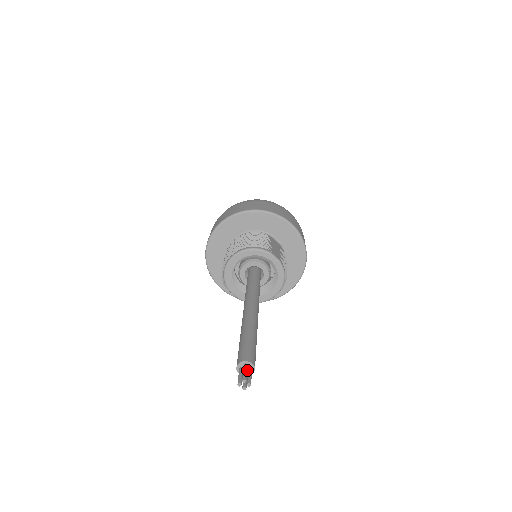
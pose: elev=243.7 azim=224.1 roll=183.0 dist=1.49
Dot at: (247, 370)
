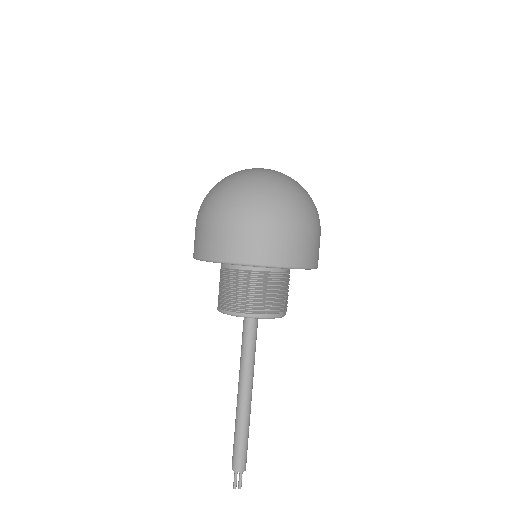
Dot at: occluded
